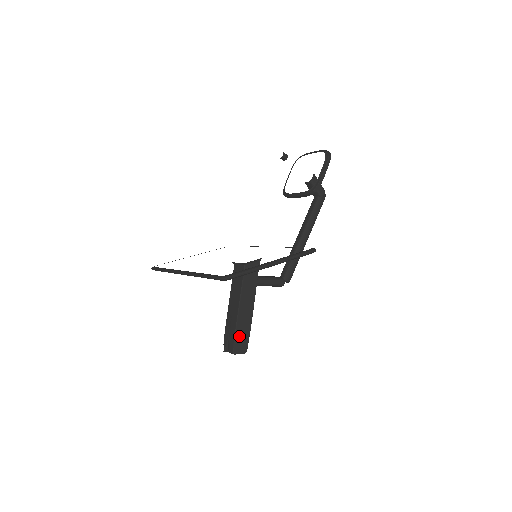
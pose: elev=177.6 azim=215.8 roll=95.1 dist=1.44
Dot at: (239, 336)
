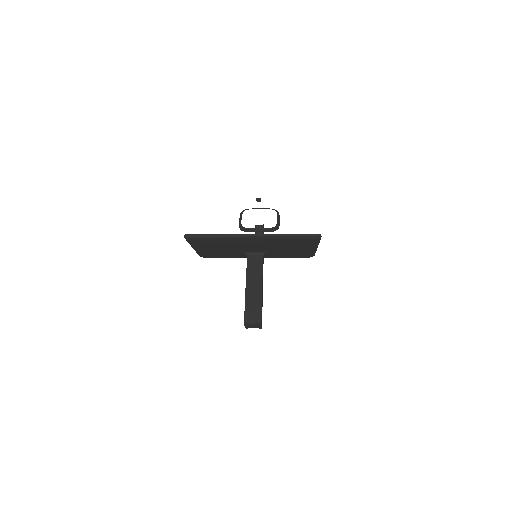
Dot at: occluded
